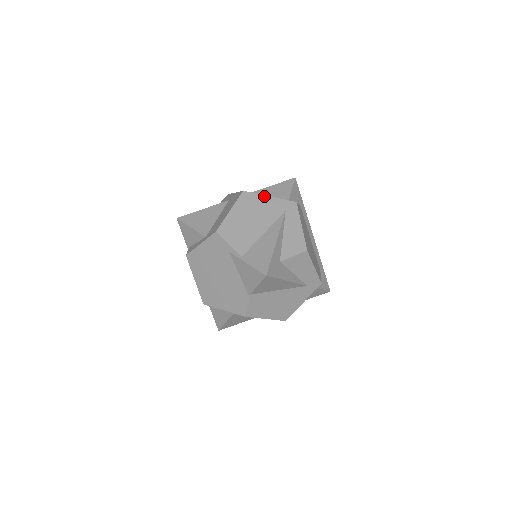
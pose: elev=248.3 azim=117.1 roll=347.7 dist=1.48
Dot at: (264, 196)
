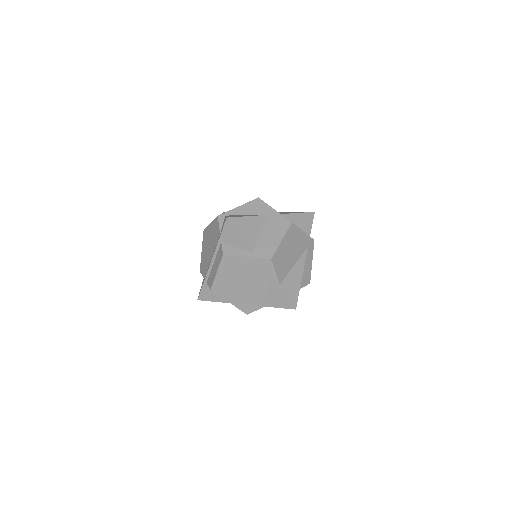
Dot at: (301, 231)
